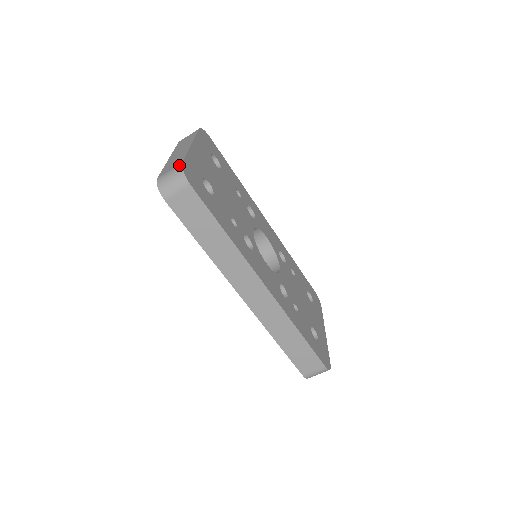
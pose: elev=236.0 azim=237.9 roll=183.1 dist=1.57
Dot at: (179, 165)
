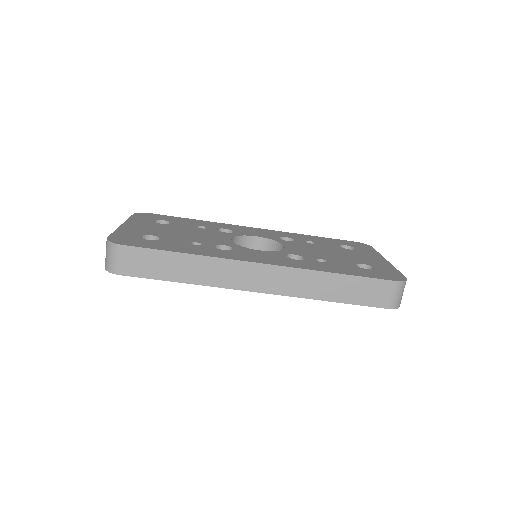
Dot at: (106, 241)
